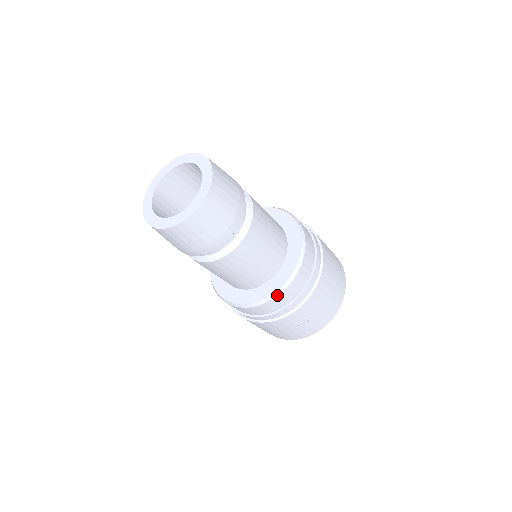
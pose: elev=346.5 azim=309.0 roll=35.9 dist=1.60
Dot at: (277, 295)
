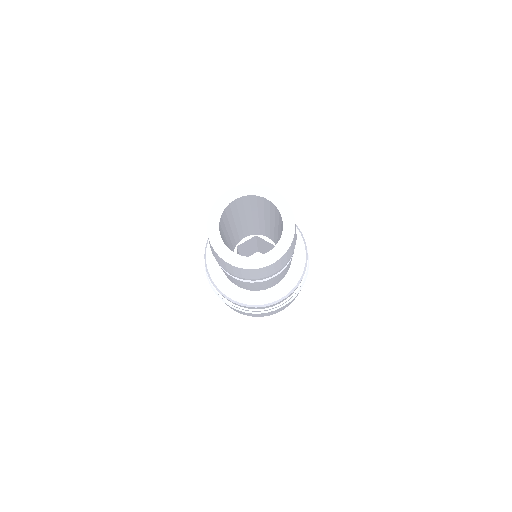
Dot at: (296, 287)
